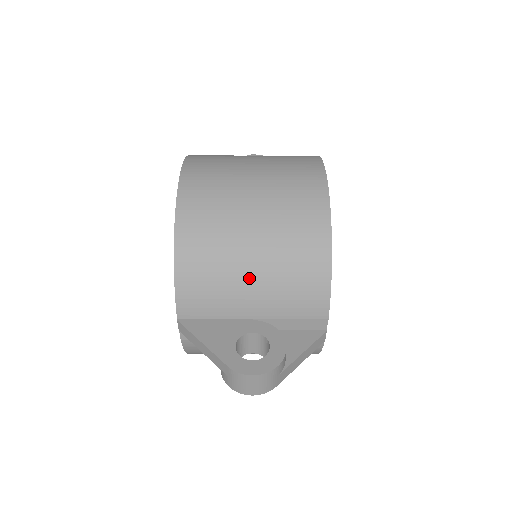
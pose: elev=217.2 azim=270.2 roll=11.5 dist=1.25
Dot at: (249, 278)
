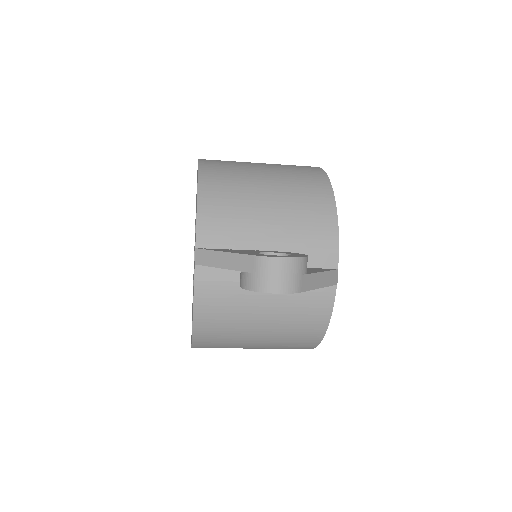
Dot at: (265, 209)
